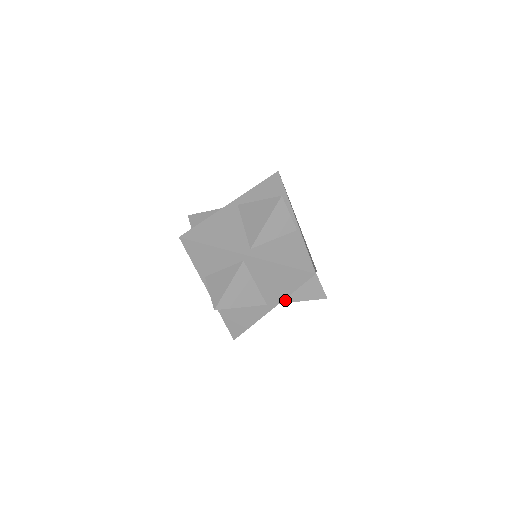
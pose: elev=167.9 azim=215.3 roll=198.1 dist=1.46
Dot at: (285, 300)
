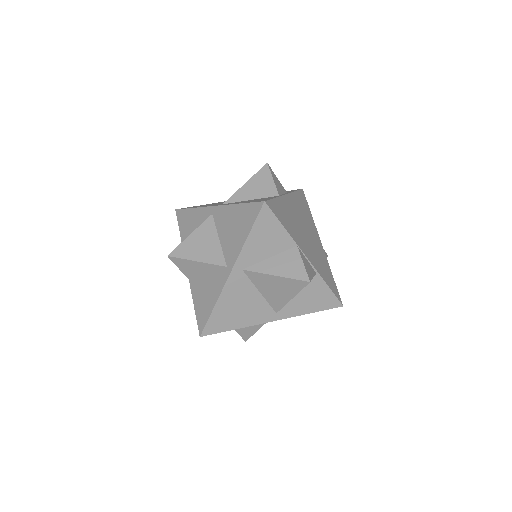
Dot at: (251, 268)
